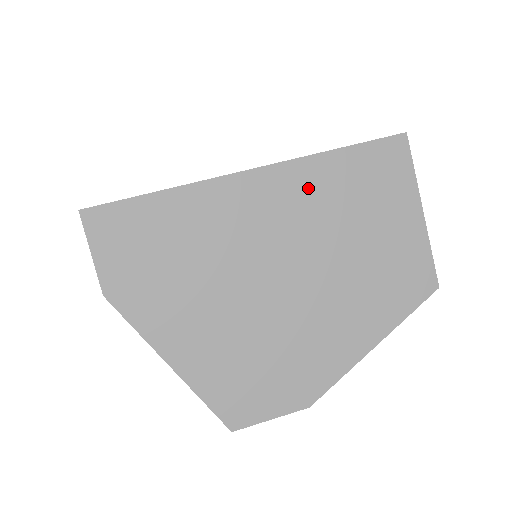
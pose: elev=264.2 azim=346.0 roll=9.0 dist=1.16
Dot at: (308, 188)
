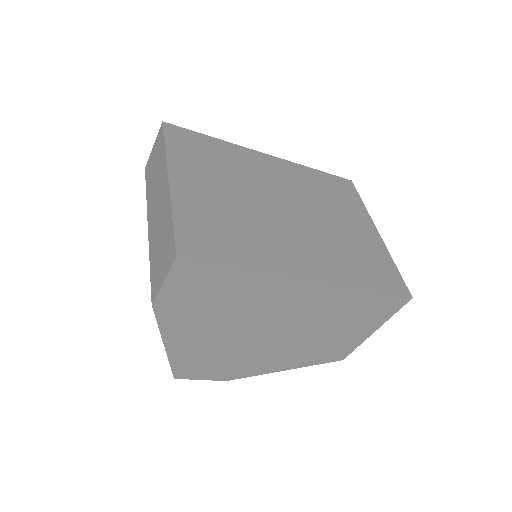
Dot at: (332, 301)
